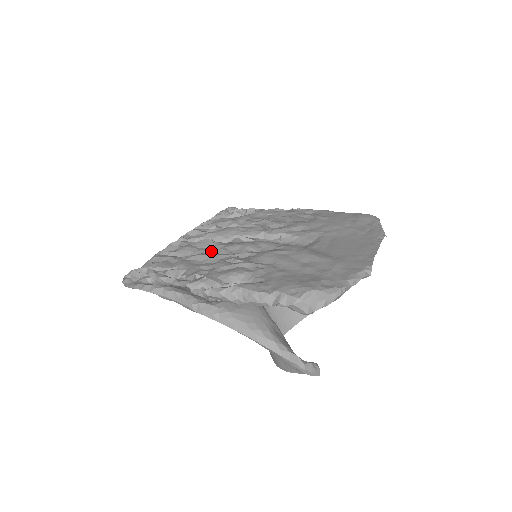
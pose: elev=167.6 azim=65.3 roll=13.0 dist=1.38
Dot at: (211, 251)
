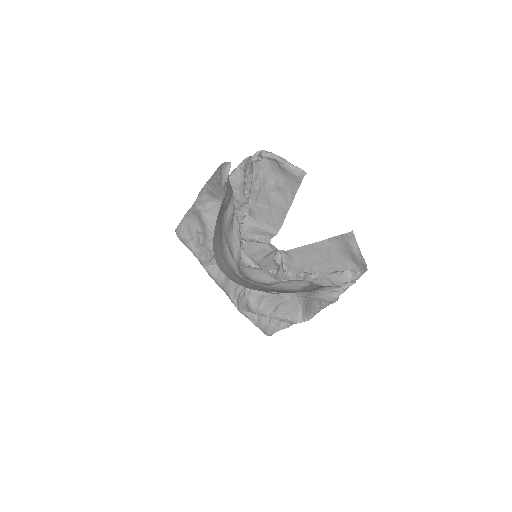
Dot at: occluded
